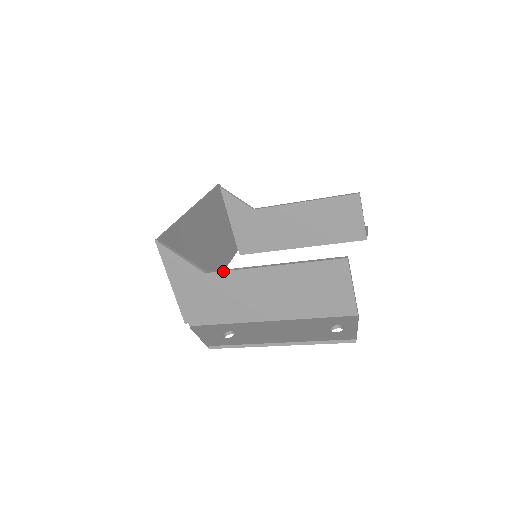
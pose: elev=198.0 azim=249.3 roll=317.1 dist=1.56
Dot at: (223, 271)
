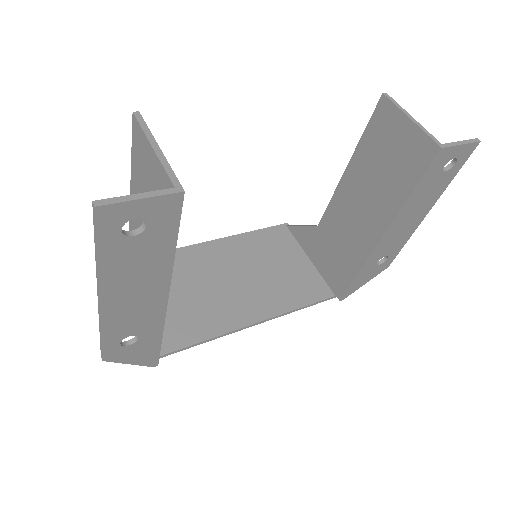
Dot at: occluded
